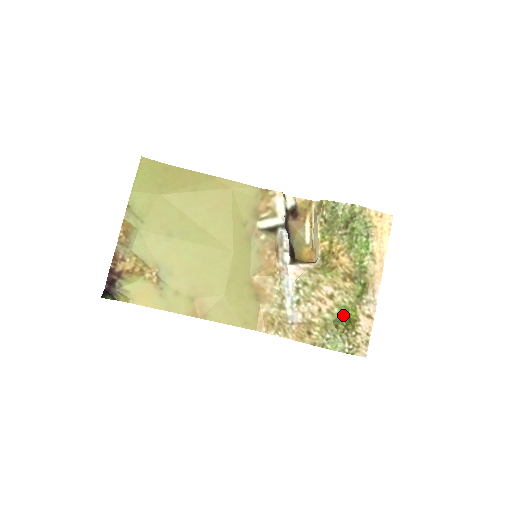
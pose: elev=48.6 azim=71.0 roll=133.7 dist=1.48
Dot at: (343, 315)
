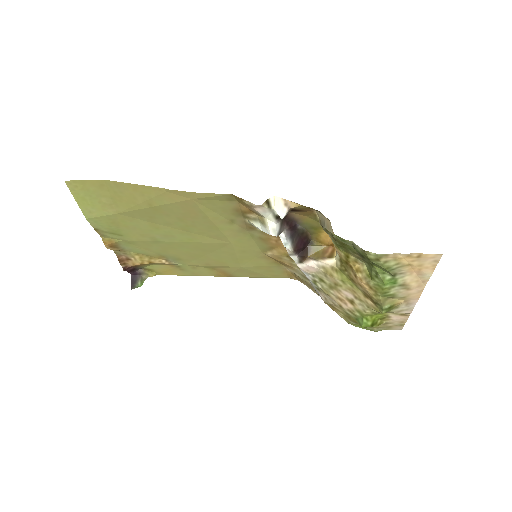
Dot at: (364, 321)
